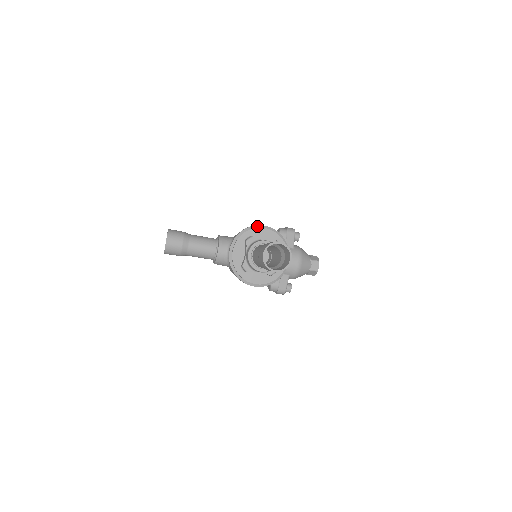
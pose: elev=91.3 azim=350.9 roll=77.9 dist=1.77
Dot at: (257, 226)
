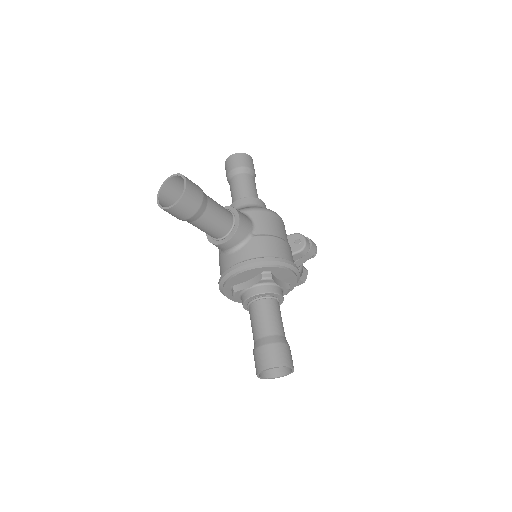
Dot at: (287, 265)
